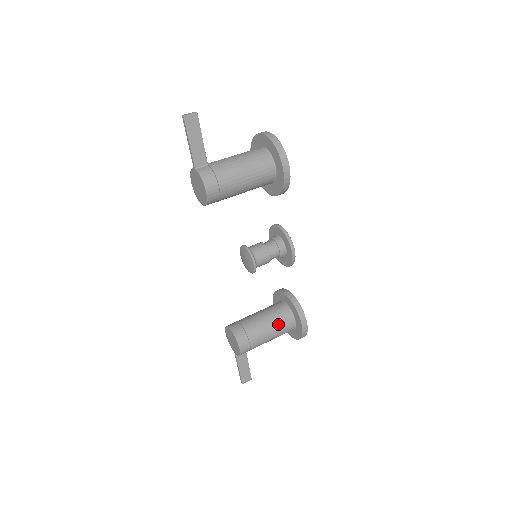
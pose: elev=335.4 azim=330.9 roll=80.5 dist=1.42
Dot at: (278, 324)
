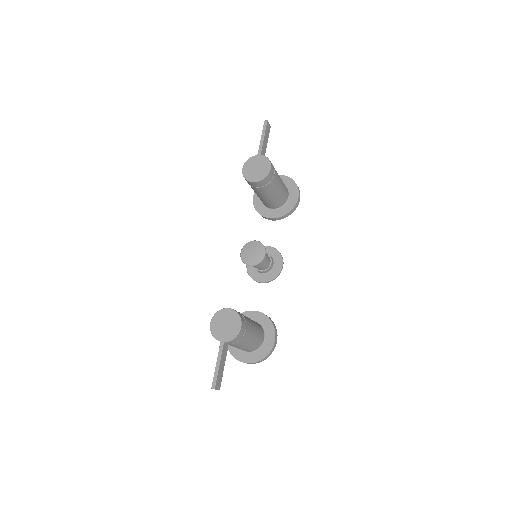
Dot at: (258, 328)
